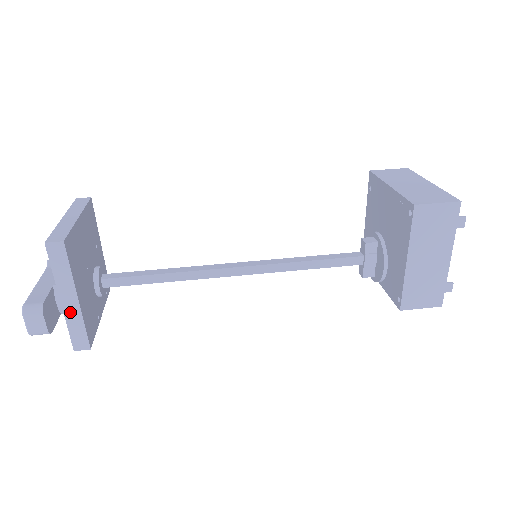
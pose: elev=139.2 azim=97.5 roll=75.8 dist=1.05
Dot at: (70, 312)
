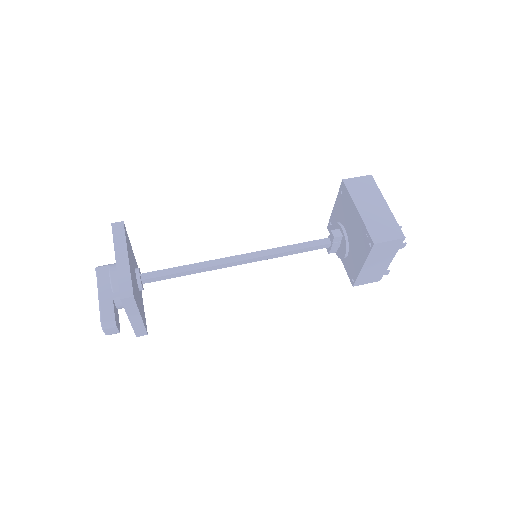
Dot at: (135, 323)
